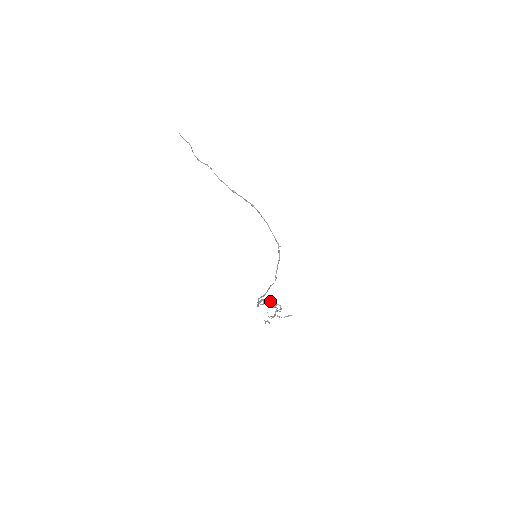
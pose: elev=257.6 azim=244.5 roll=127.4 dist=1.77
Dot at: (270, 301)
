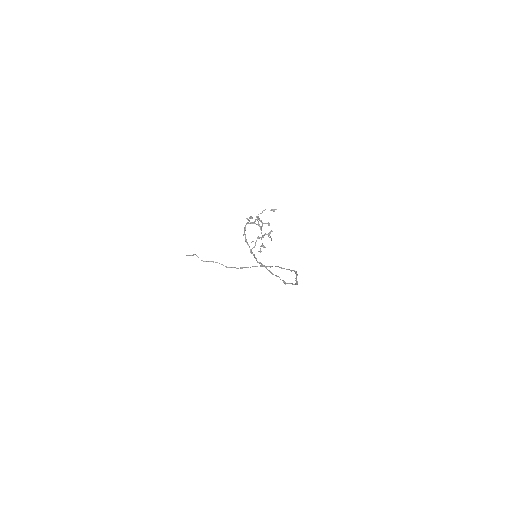
Dot at: (251, 216)
